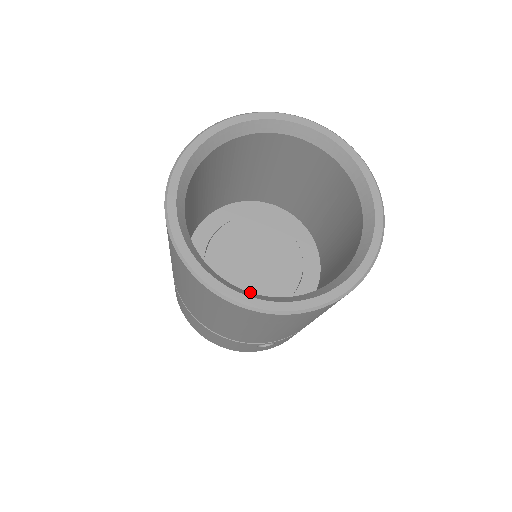
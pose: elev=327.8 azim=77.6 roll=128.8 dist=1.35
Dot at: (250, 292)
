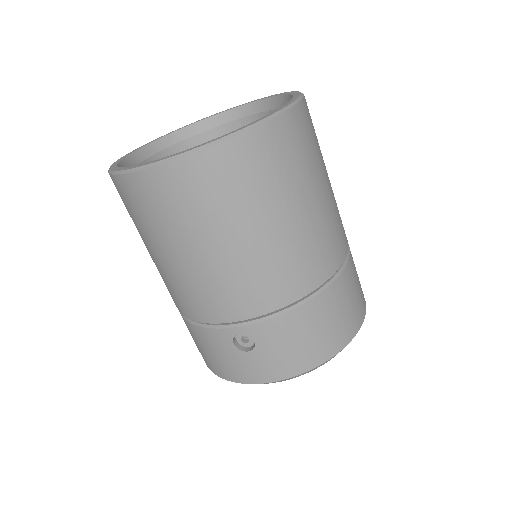
Dot at: occluded
